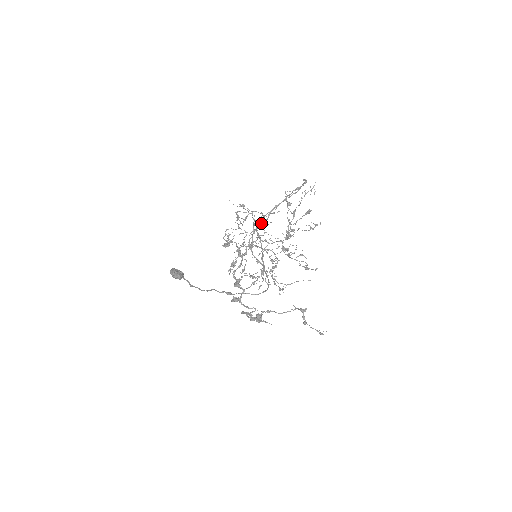
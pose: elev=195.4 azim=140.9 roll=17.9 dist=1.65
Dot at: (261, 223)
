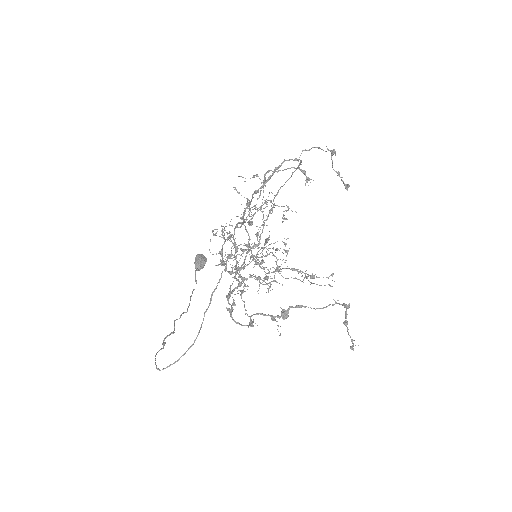
Dot at: (239, 227)
